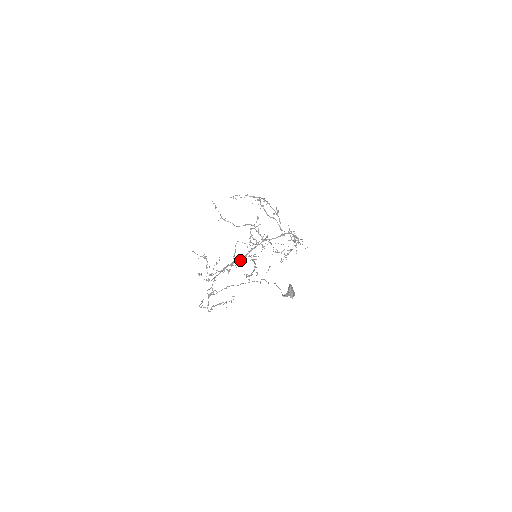
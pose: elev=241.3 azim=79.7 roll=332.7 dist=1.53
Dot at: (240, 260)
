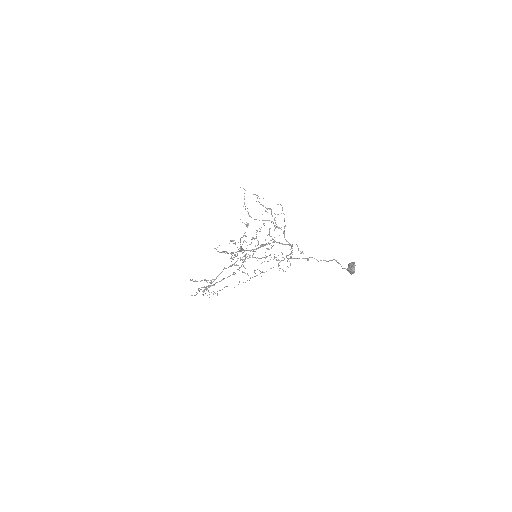
Dot at: (251, 250)
